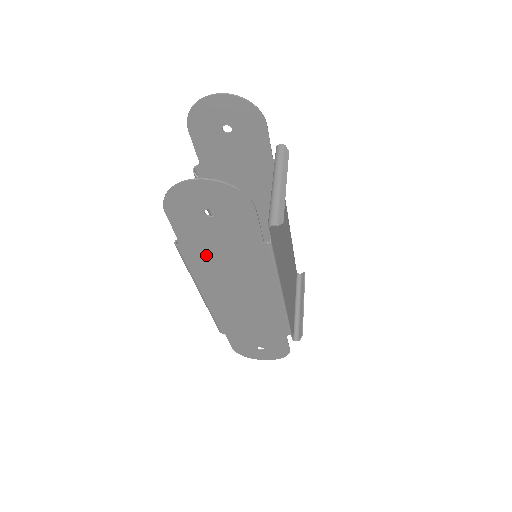
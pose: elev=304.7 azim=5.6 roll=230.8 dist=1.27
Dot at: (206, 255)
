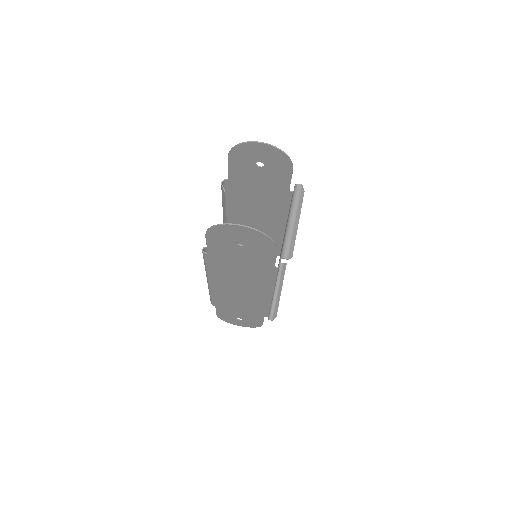
Dot at: (225, 263)
